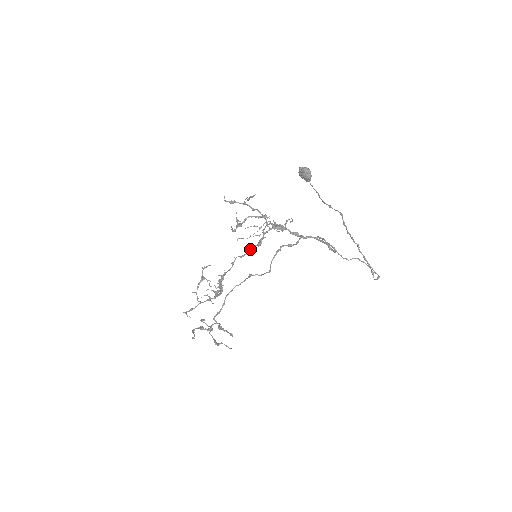
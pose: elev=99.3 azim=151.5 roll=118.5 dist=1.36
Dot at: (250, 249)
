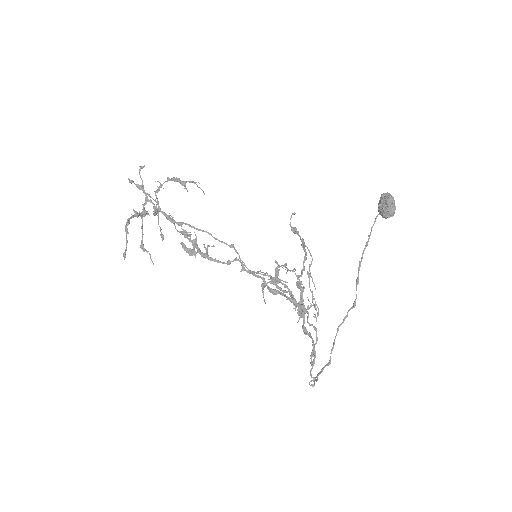
Dot at: (258, 277)
